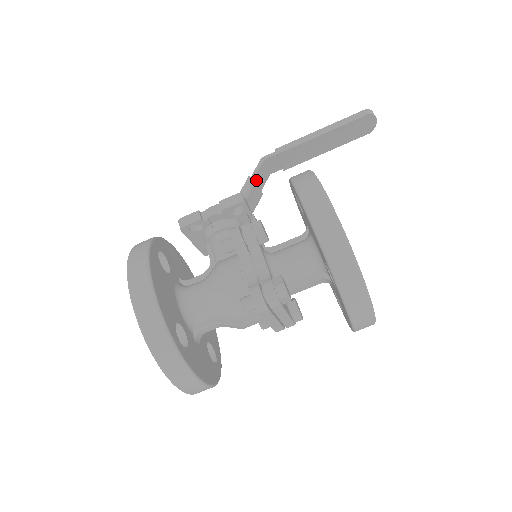
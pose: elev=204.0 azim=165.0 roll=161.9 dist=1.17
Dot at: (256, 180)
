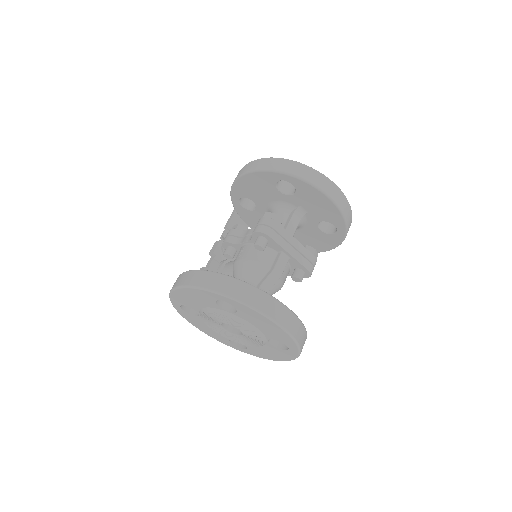
Dot at: occluded
